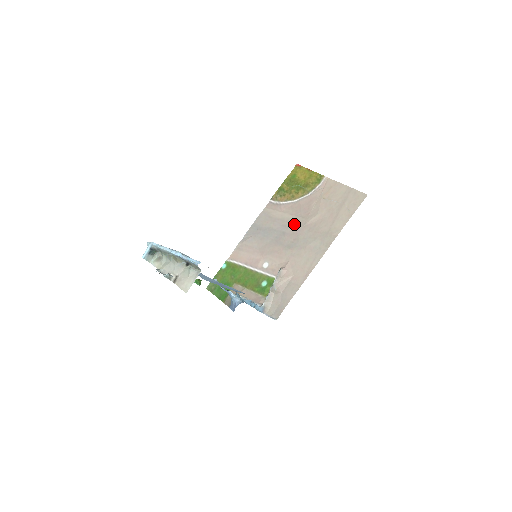
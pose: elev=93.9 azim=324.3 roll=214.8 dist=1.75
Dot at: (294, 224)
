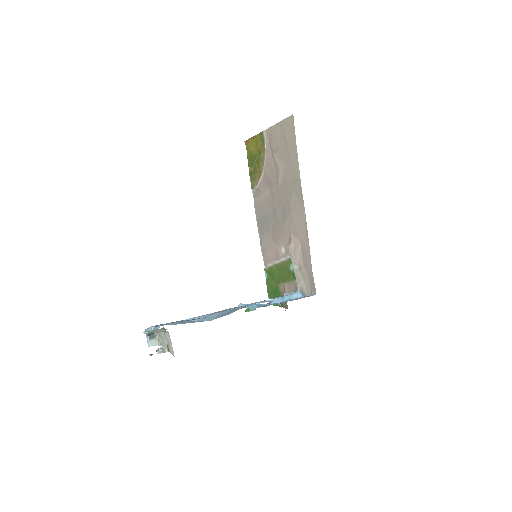
Dot at: (274, 196)
